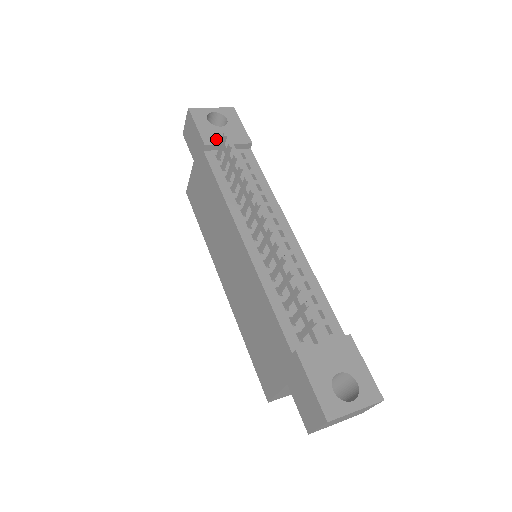
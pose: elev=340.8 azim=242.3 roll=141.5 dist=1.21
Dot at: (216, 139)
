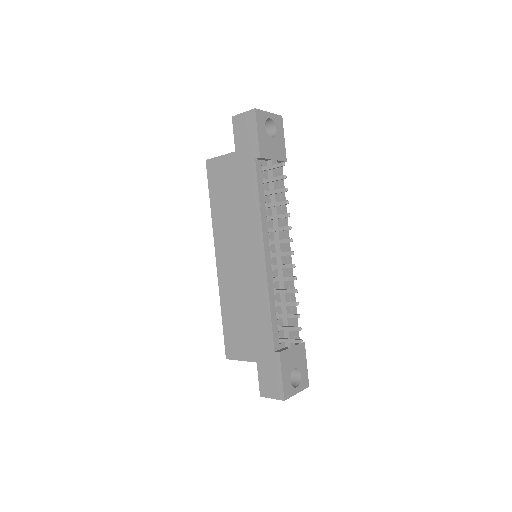
Dot at: (267, 152)
